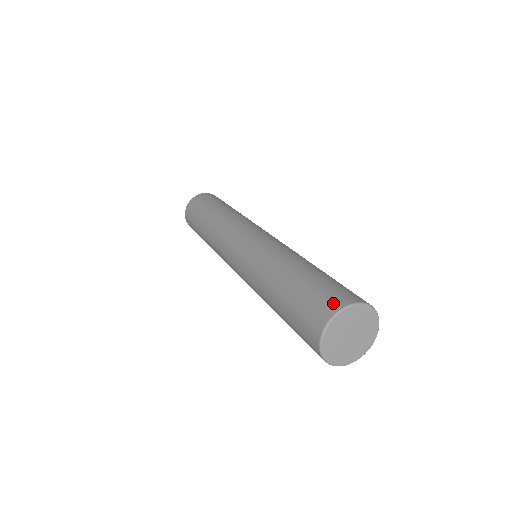
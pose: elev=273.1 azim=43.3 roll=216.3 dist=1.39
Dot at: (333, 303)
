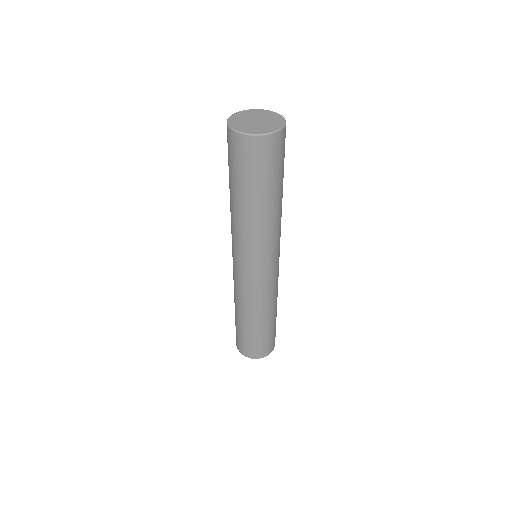
Dot at: occluded
